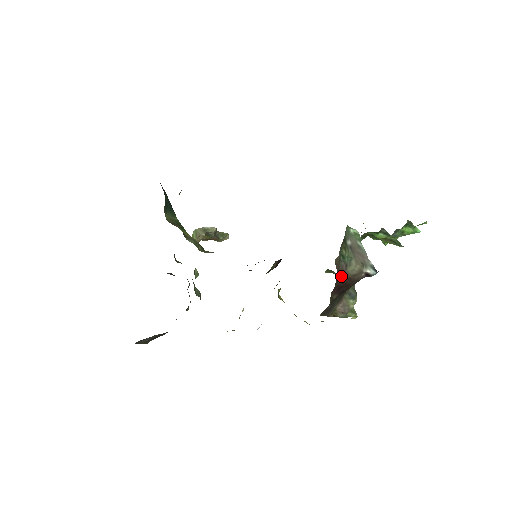
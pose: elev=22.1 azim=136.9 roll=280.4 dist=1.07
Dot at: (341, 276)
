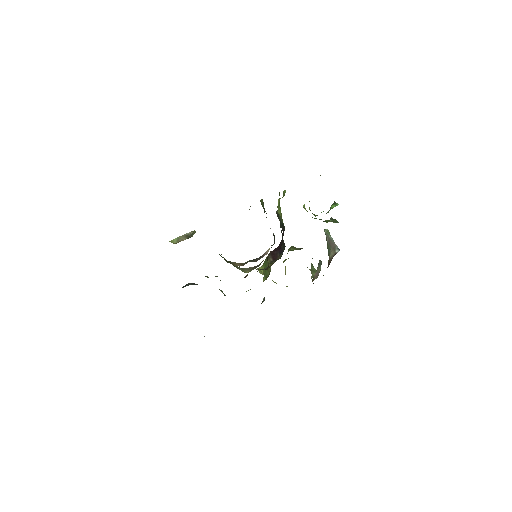
Dot at: (328, 262)
